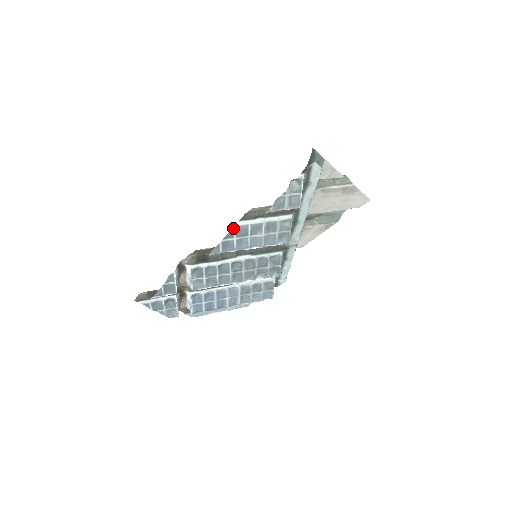
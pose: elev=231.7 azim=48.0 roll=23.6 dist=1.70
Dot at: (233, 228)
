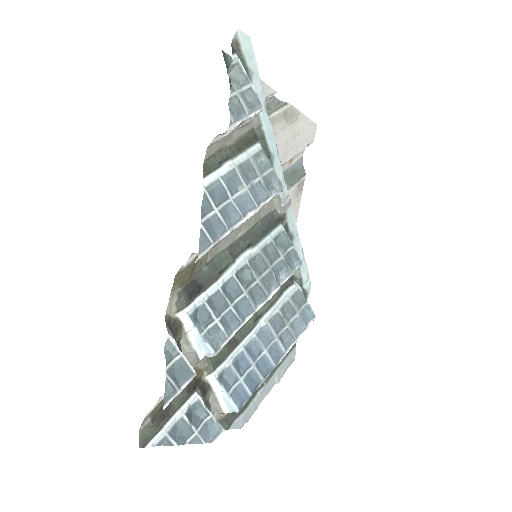
Dot at: occluded
